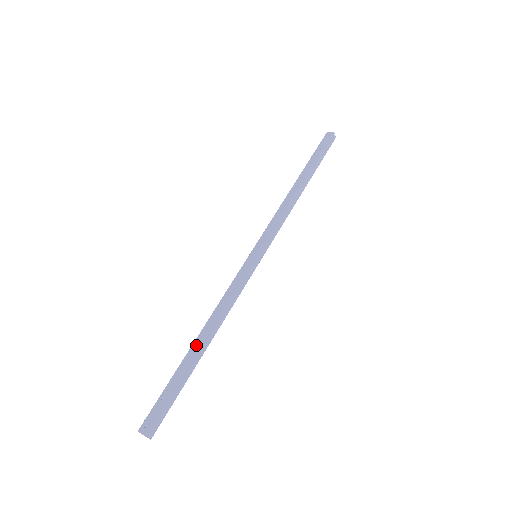
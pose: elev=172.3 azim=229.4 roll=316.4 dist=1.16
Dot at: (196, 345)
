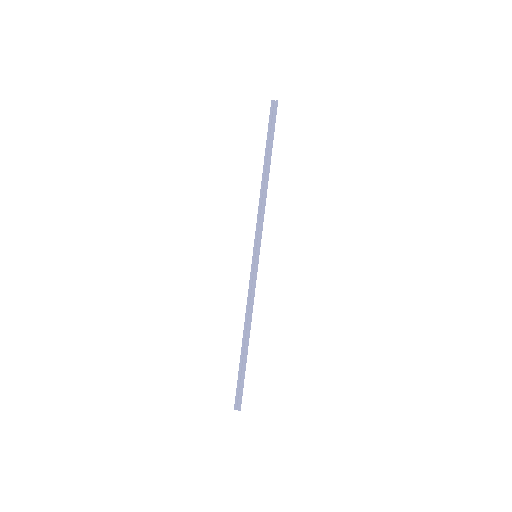
Dot at: (242, 342)
